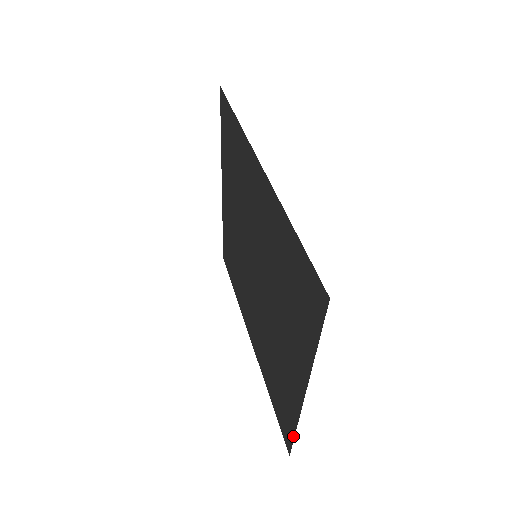
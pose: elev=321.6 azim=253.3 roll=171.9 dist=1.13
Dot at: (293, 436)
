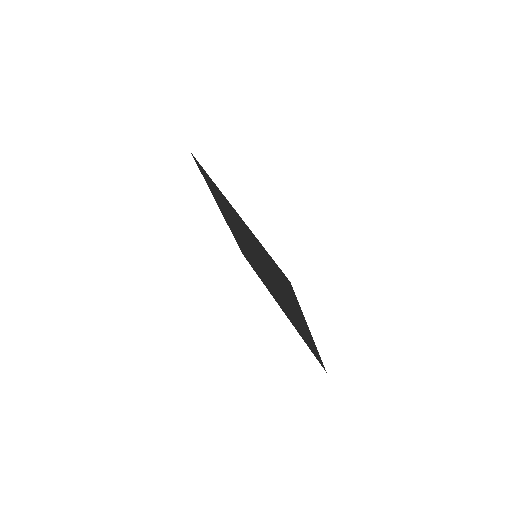
Dot at: (321, 360)
